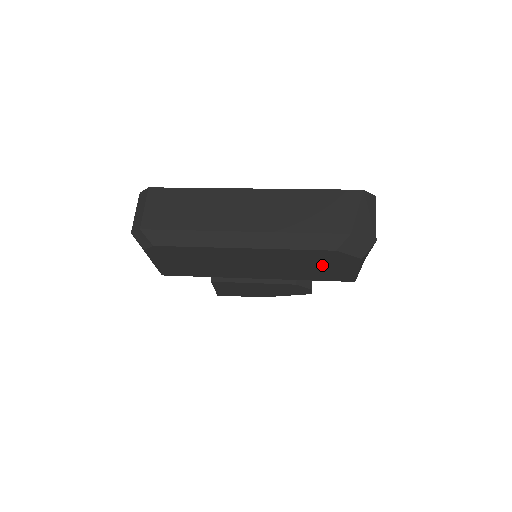
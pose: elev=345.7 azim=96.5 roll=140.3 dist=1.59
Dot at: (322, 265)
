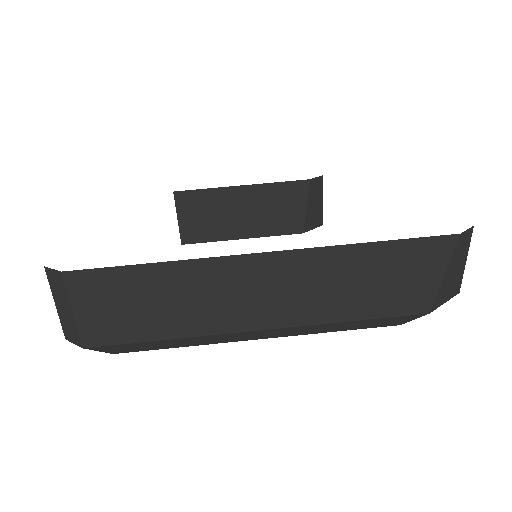
Dot at: occluded
